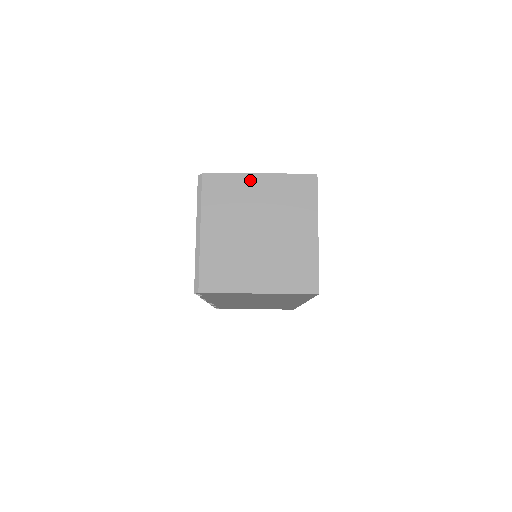
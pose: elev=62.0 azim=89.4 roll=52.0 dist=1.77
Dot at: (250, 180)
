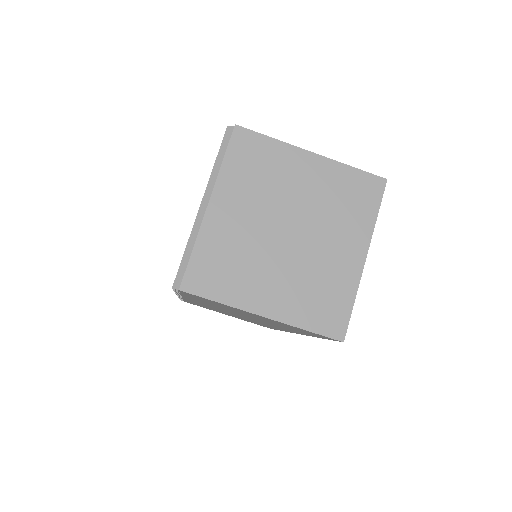
Dot at: (297, 157)
